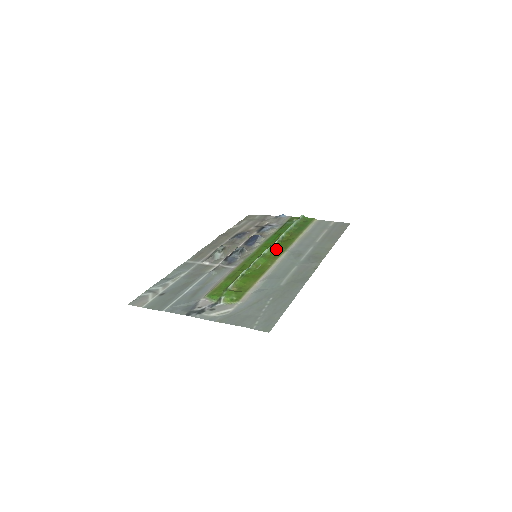
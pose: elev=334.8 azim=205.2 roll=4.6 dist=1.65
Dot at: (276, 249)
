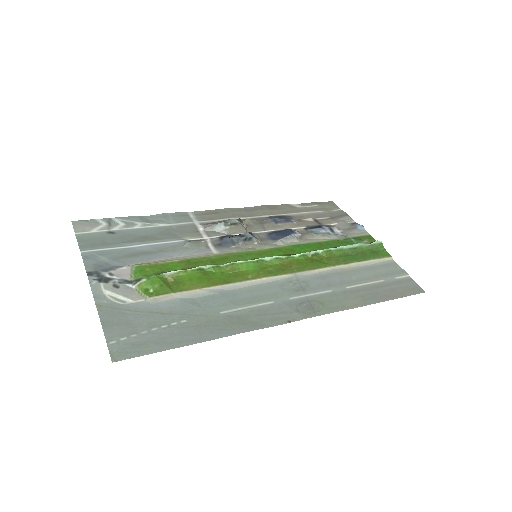
Dot at: (286, 263)
